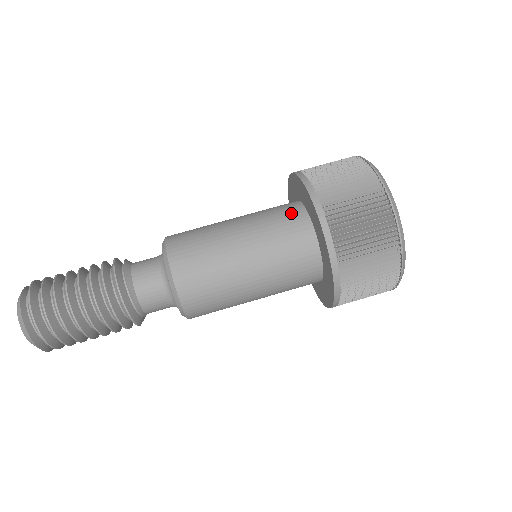
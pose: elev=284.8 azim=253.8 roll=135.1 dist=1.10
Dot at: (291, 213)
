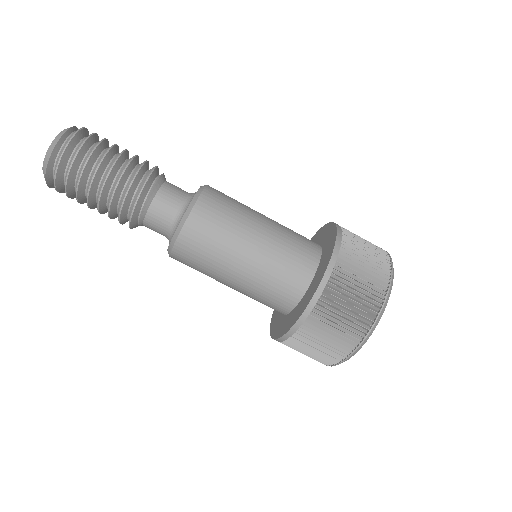
Dot at: (307, 254)
